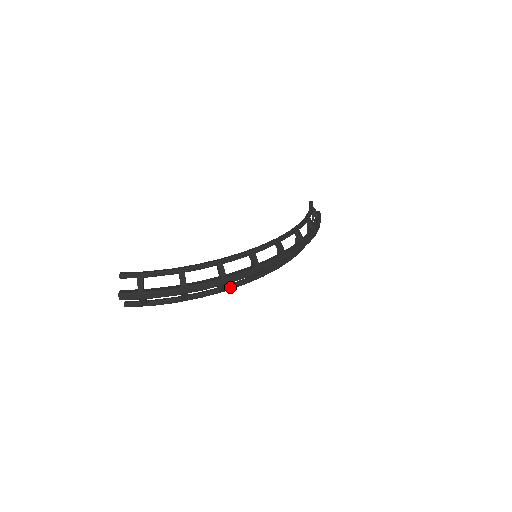
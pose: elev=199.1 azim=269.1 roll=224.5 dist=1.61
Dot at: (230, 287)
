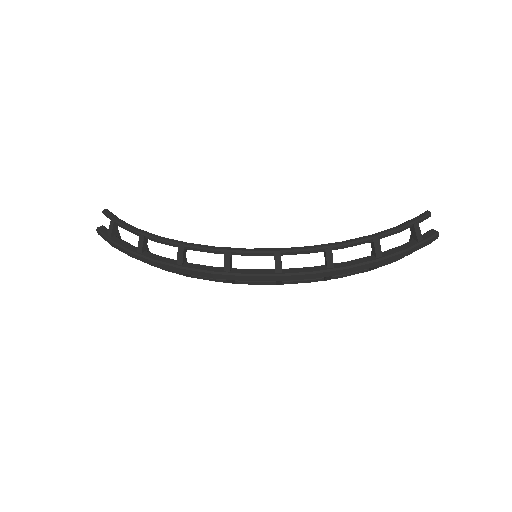
Dot at: (199, 277)
